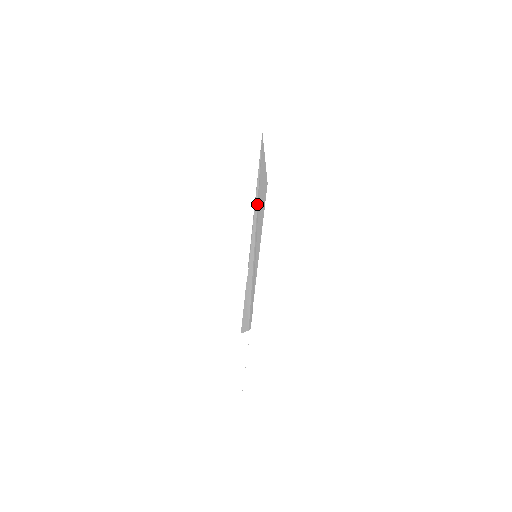
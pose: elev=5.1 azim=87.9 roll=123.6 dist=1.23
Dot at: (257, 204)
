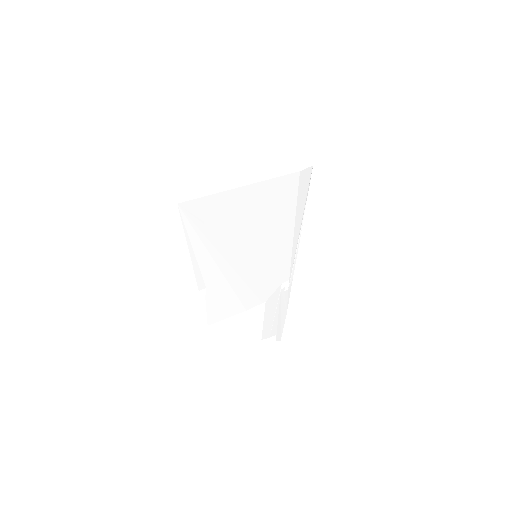
Dot at: (205, 244)
